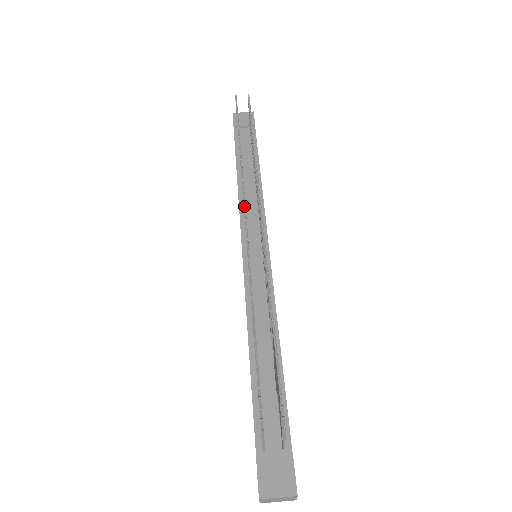
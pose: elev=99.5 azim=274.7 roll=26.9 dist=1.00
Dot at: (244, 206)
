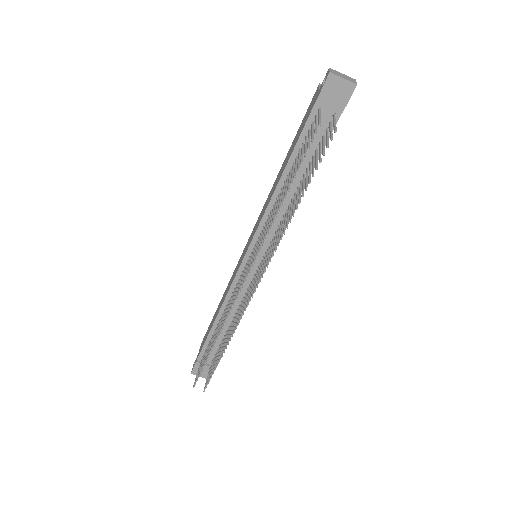
Dot at: (249, 270)
